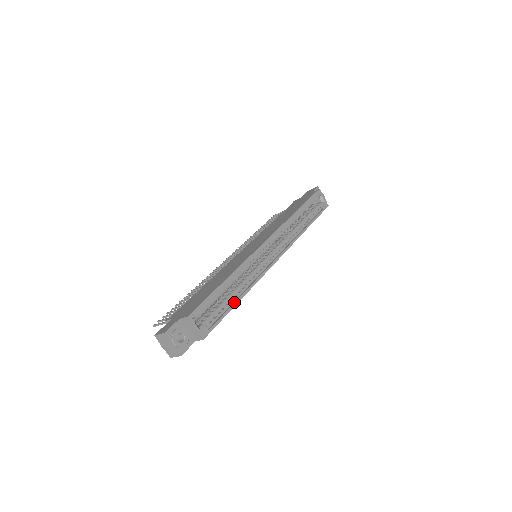
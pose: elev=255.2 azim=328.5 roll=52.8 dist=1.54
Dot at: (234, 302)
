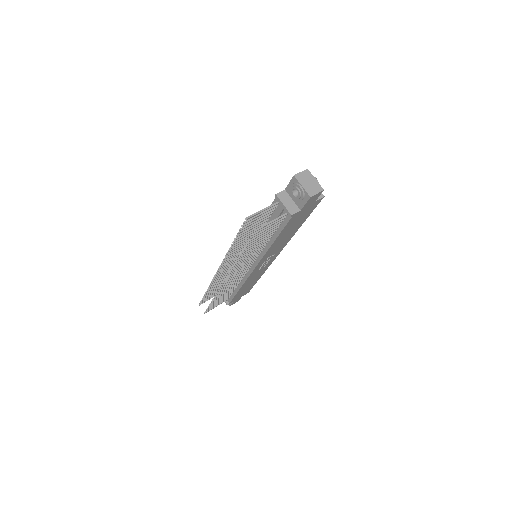
Dot at: occluded
